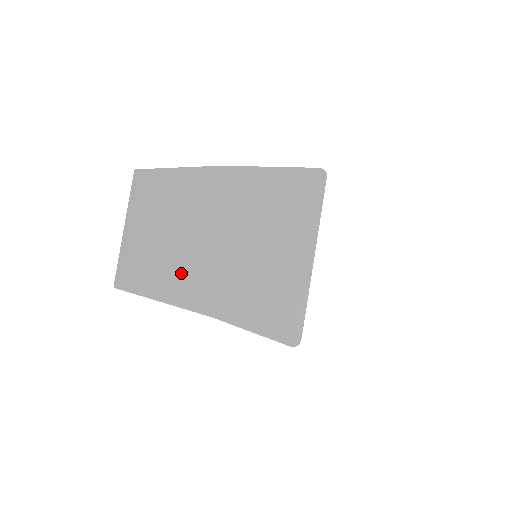
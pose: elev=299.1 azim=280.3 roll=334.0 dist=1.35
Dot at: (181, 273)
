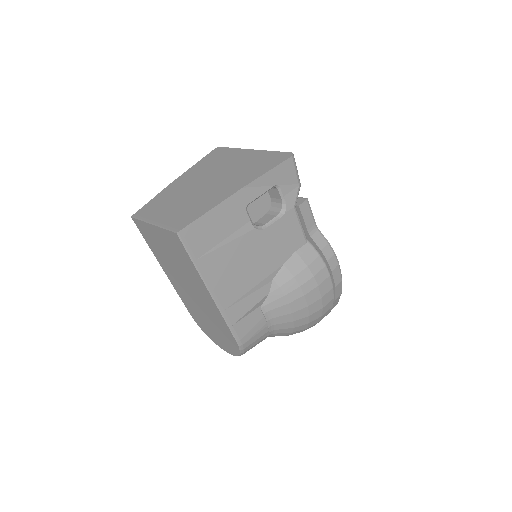
Dot at: (204, 200)
